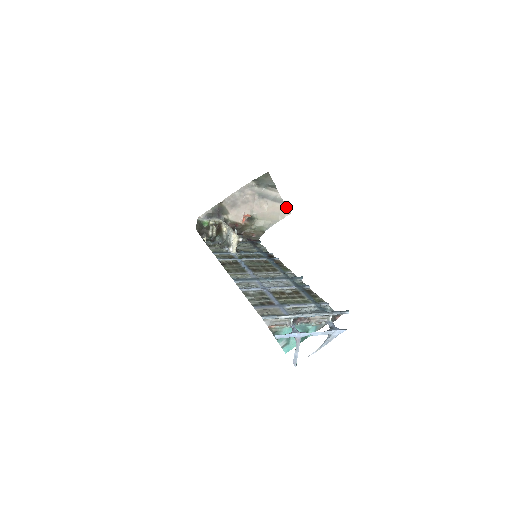
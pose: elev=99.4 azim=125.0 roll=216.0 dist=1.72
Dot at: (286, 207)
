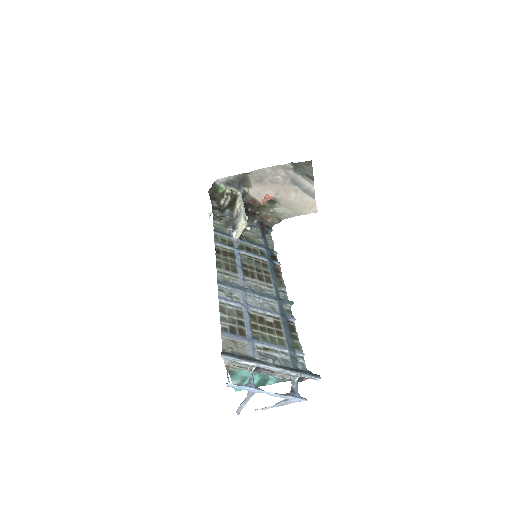
Dot at: (315, 203)
